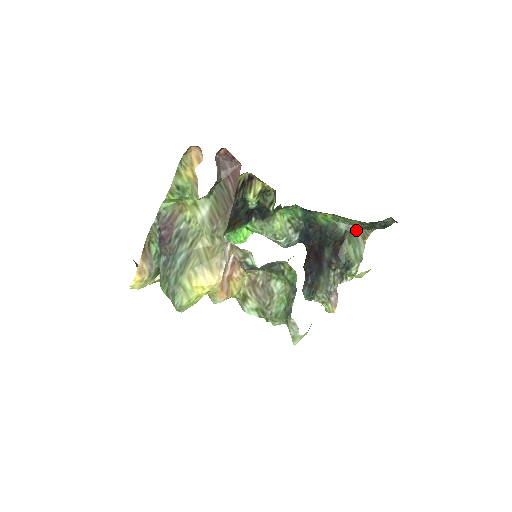
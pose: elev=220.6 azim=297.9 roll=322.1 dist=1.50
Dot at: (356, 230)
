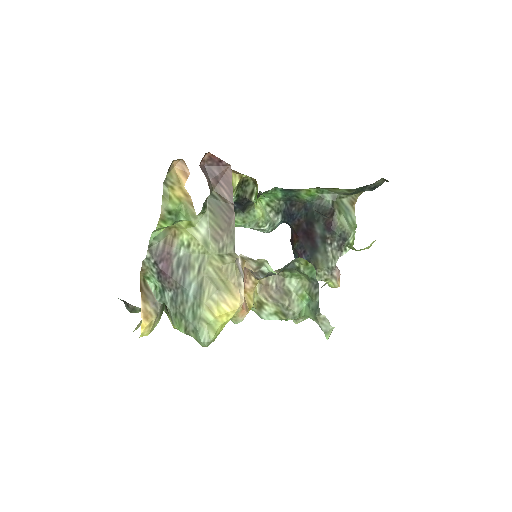
Dot at: (342, 197)
